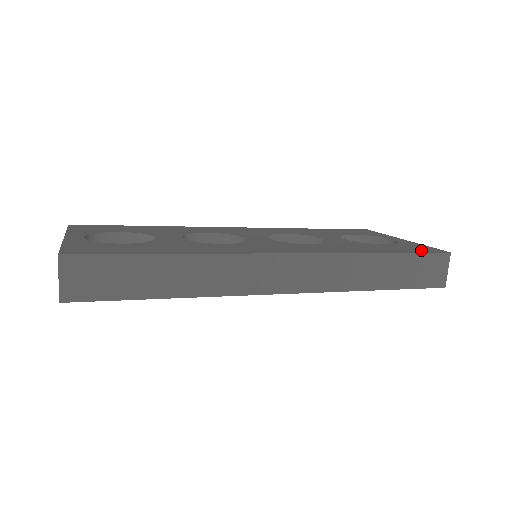
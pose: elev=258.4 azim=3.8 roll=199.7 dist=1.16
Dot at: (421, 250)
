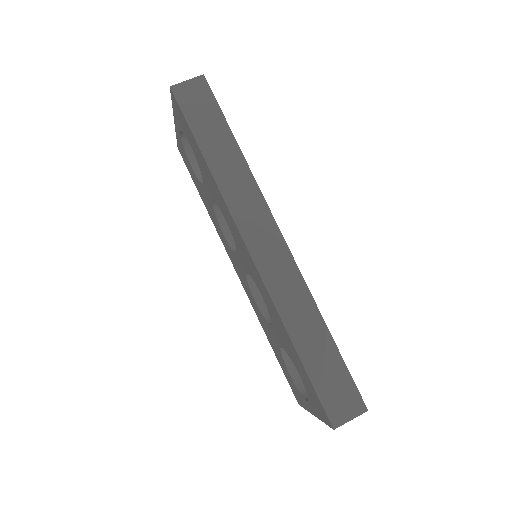
Dot at: occluded
